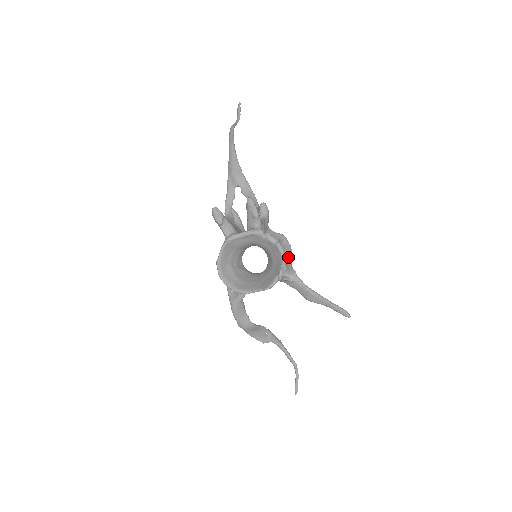
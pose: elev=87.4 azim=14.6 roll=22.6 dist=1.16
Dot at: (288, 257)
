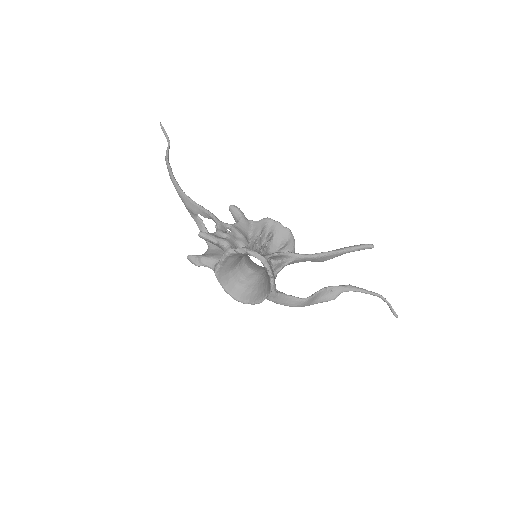
Dot at: (283, 234)
